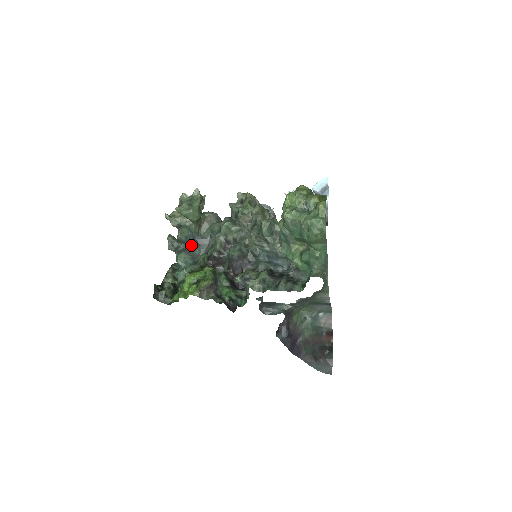
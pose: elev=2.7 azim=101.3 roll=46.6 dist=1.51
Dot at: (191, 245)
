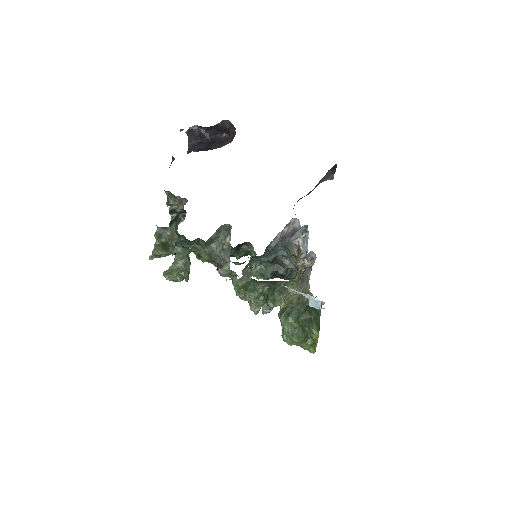
Dot at: (185, 241)
